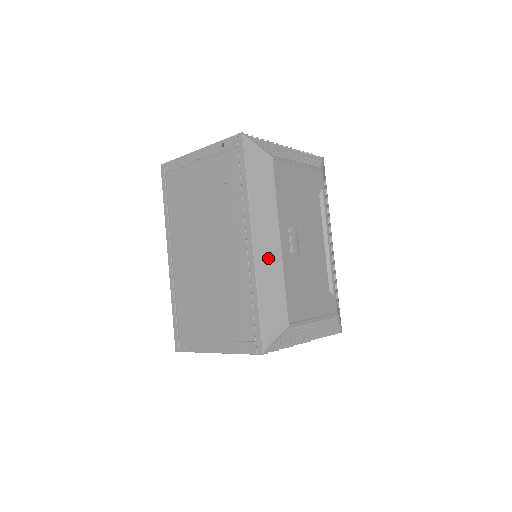
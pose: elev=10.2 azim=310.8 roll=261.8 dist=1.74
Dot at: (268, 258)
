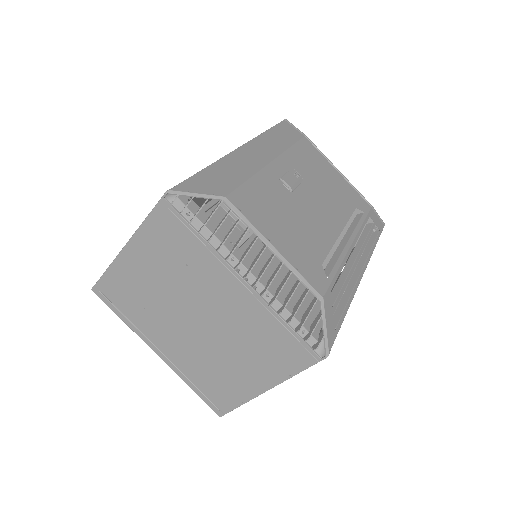
Dot at: (247, 160)
